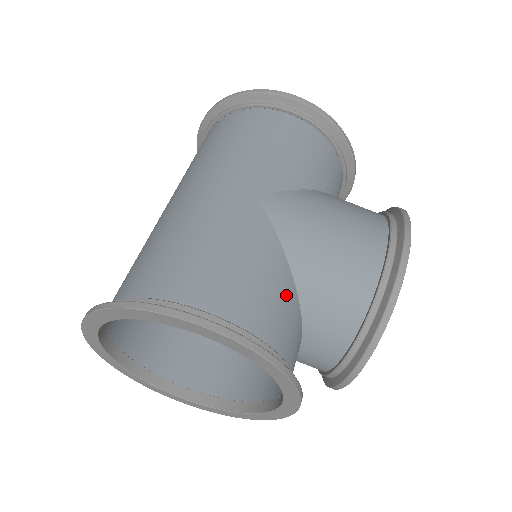
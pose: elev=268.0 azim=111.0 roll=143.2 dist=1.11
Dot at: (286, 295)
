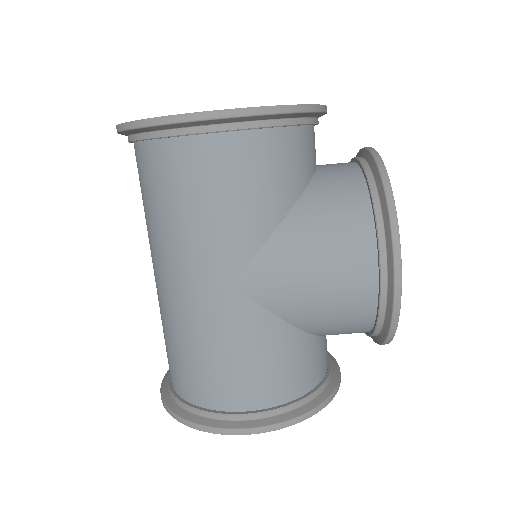
Dot at: (298, 348)
